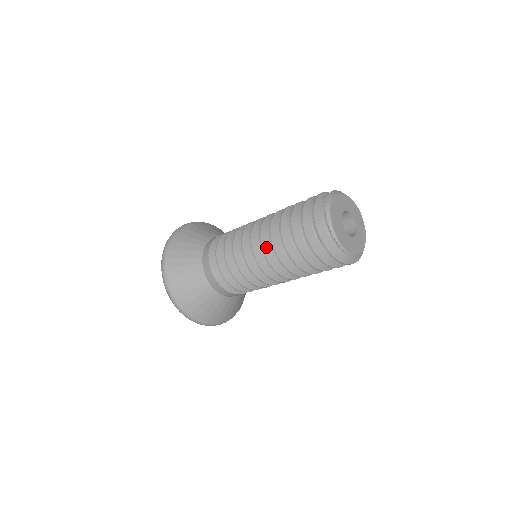
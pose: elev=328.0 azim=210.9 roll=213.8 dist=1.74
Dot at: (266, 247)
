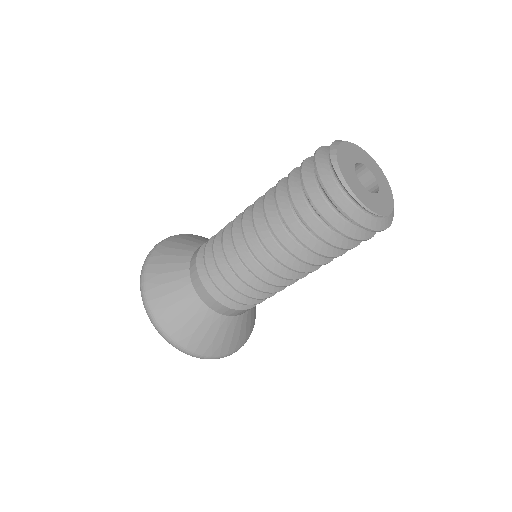
Dot at: (260, 224)
